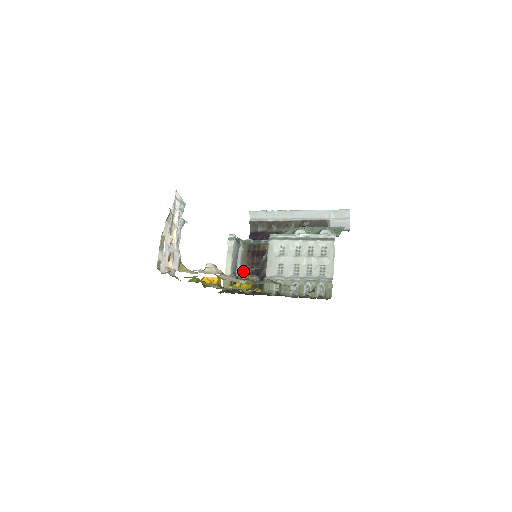
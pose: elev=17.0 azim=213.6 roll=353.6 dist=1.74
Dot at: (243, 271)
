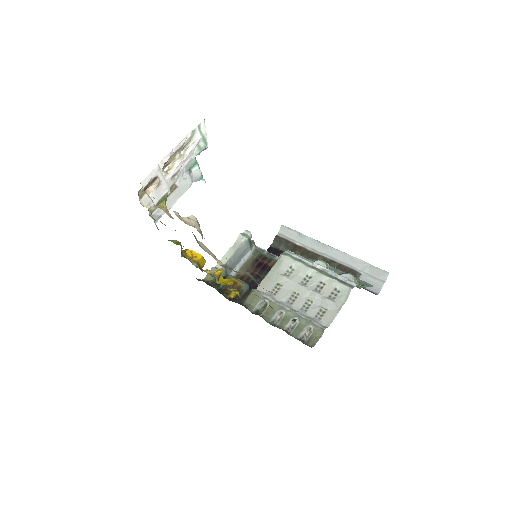
Dot at: (238, 276)
